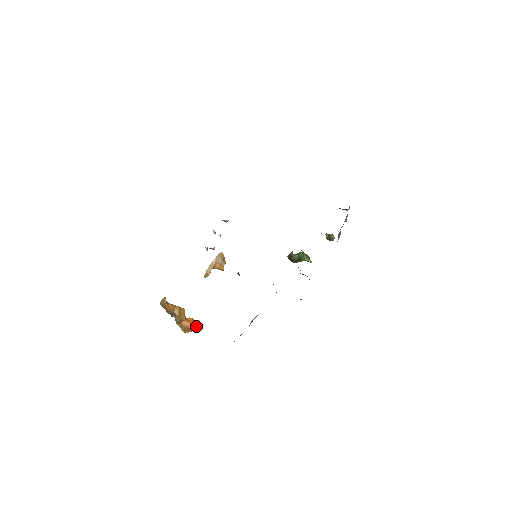
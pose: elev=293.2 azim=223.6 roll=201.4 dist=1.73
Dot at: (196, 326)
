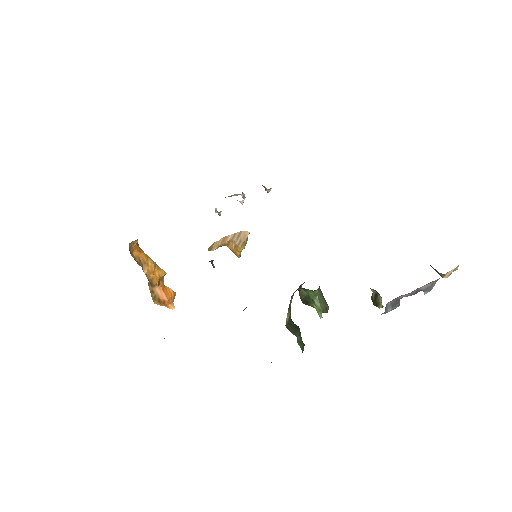
Dot at: occluded
